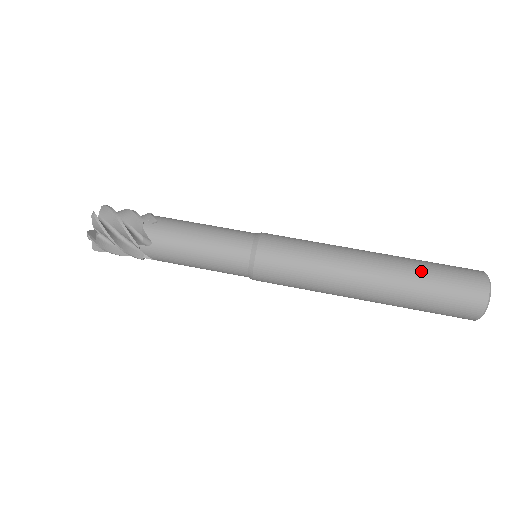
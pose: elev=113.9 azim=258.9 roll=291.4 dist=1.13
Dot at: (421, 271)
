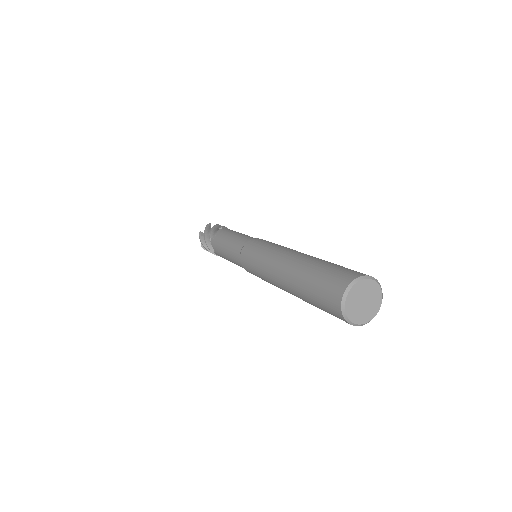
Dot at: (320, 262)
